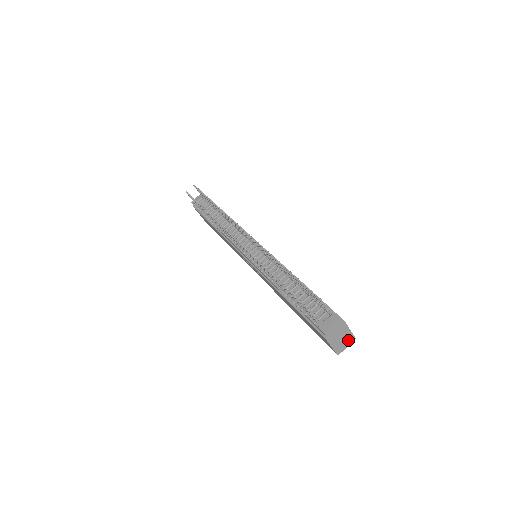
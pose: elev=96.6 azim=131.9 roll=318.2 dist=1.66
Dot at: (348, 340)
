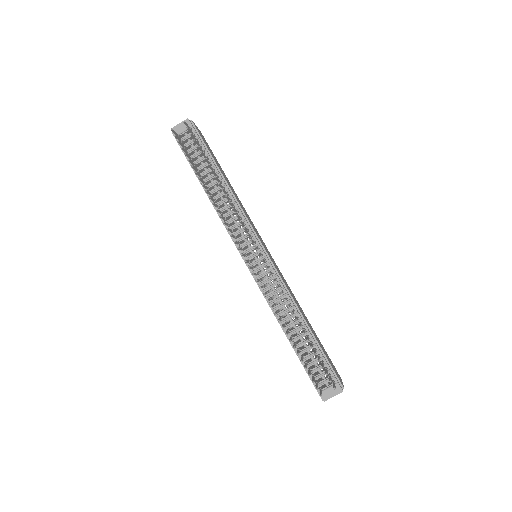
Dot at: occluded
